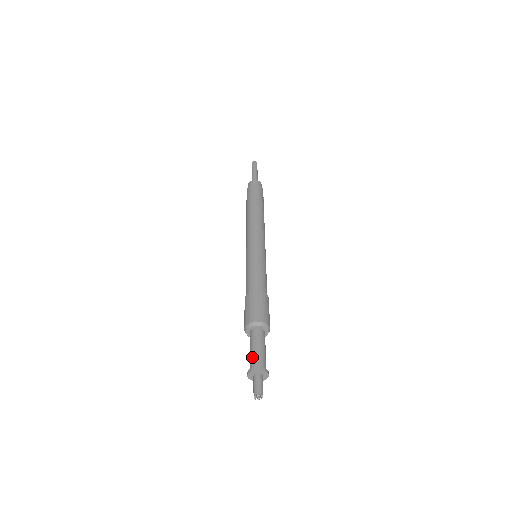
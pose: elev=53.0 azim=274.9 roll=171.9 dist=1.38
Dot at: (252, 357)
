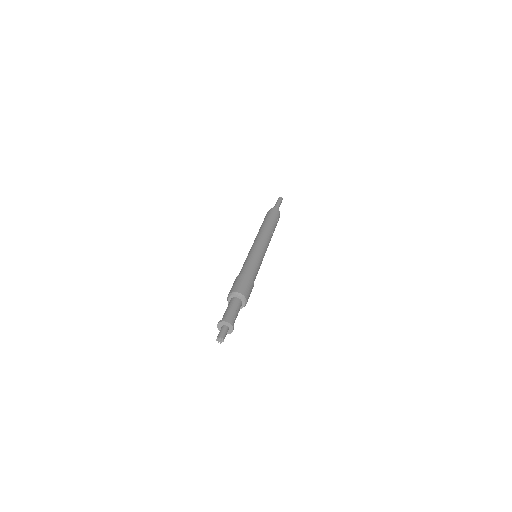
Dot at: (224, 315)
